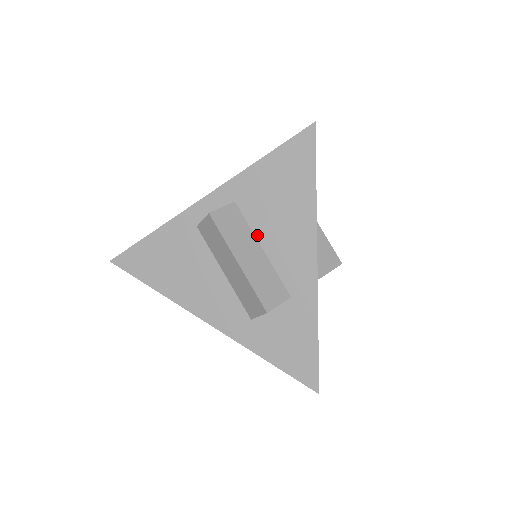
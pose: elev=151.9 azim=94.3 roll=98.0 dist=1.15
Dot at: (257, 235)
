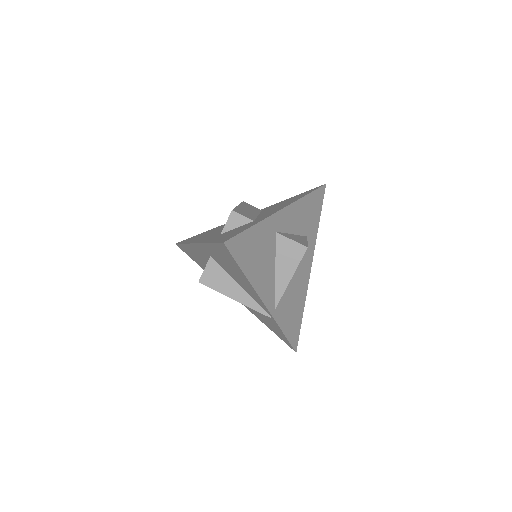
Dot at: (261, 213)
